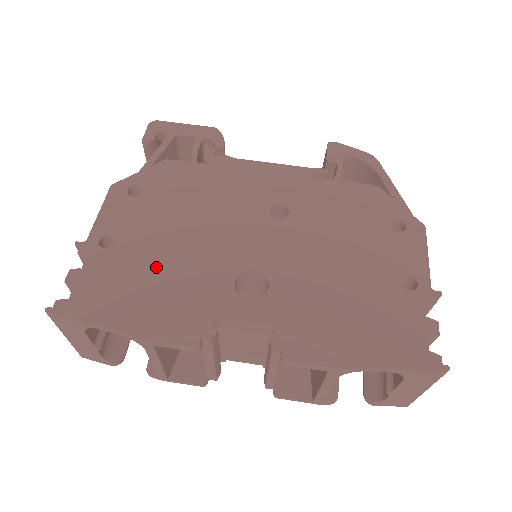
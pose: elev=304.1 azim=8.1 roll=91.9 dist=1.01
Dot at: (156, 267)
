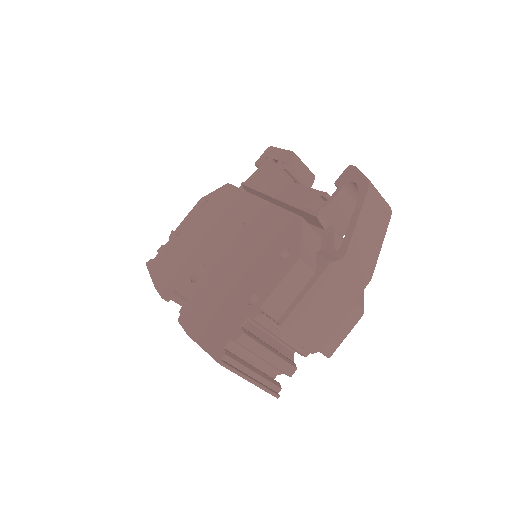
Dot at: (181, 252)
